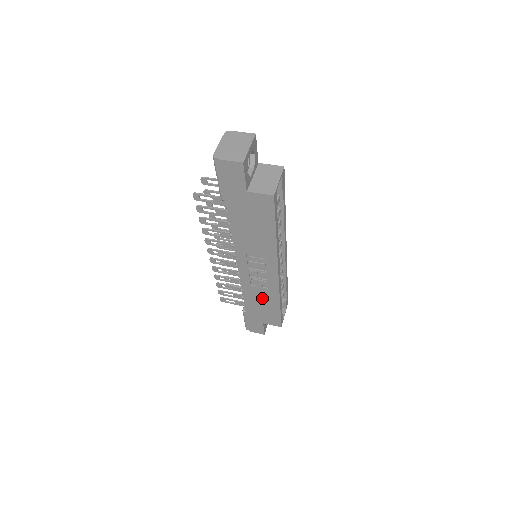
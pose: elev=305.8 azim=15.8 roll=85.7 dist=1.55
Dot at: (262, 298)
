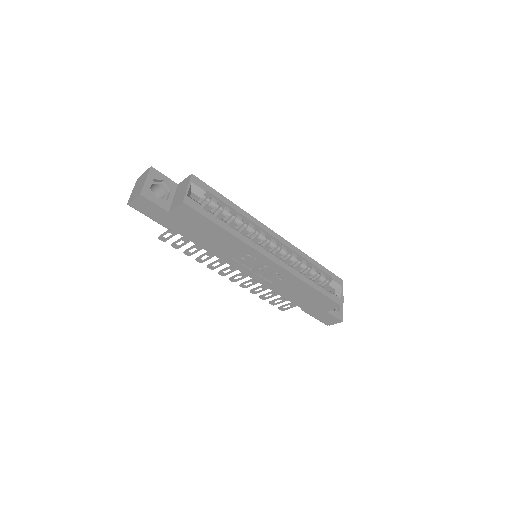
Dot at: (293, 289)
